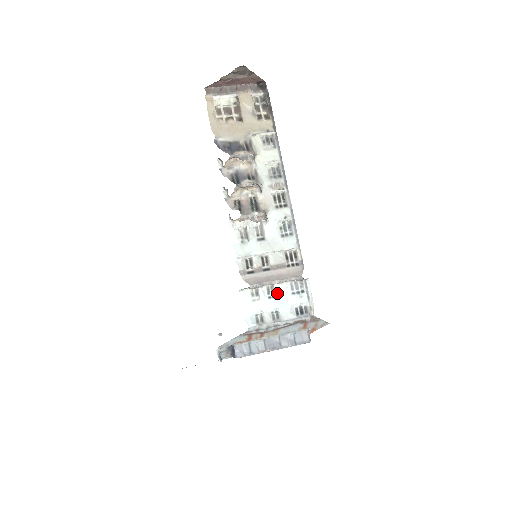
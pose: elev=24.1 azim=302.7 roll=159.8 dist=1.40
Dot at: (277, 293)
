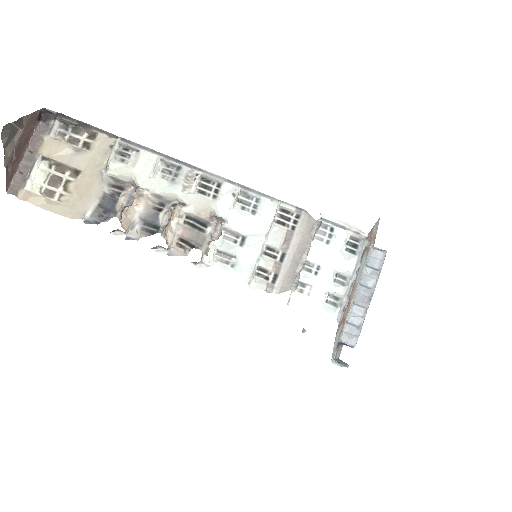
Dot at: (316, 261)
